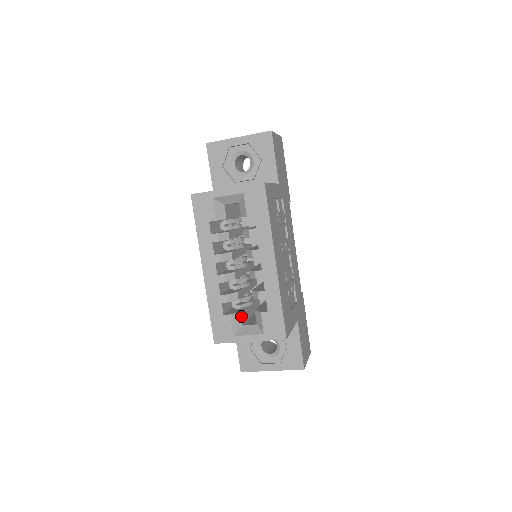
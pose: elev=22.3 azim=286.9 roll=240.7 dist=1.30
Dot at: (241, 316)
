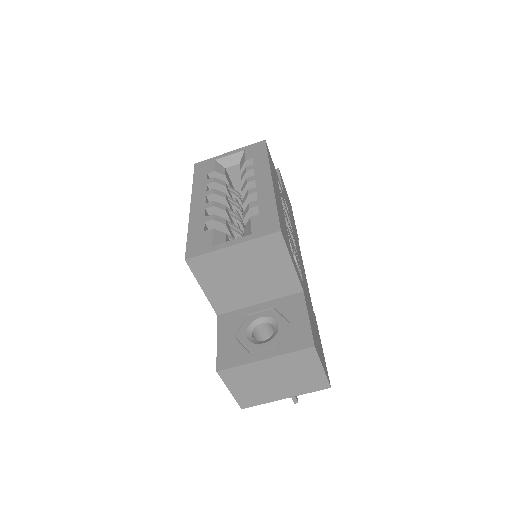
Dot at: (226, 238)
